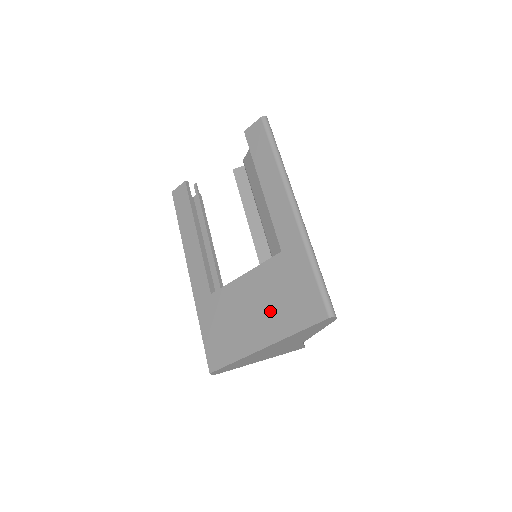
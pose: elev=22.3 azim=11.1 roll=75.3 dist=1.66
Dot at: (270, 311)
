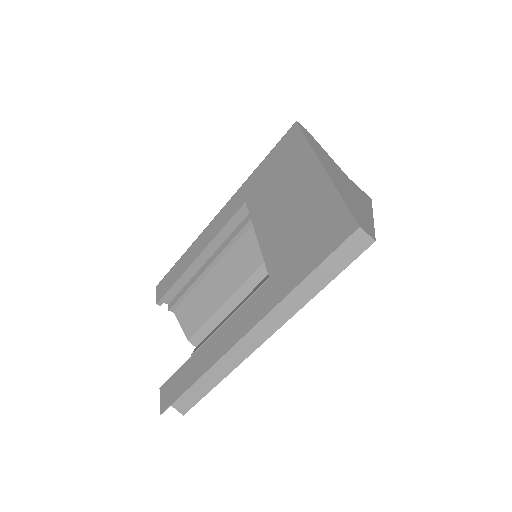
Dot at: (289, 181)
